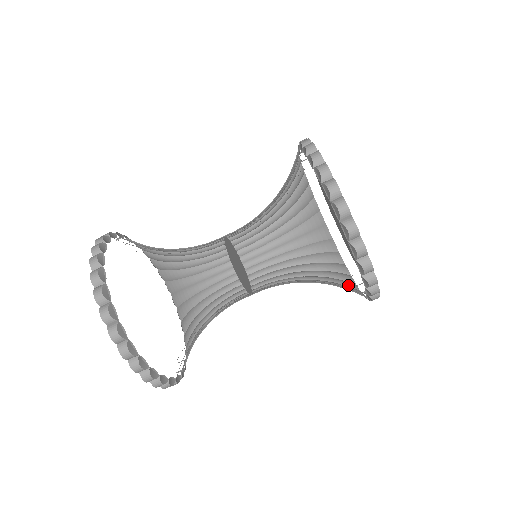
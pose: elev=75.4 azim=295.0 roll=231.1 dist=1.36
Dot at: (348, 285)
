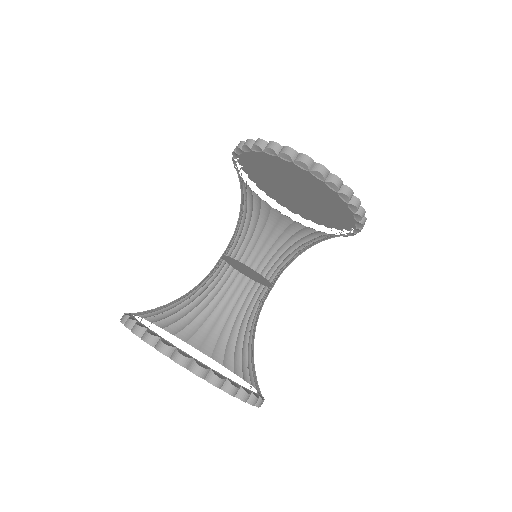
Dot at: (343, 231)
